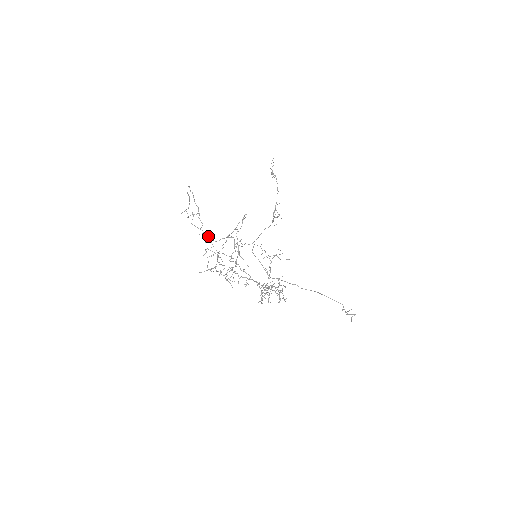
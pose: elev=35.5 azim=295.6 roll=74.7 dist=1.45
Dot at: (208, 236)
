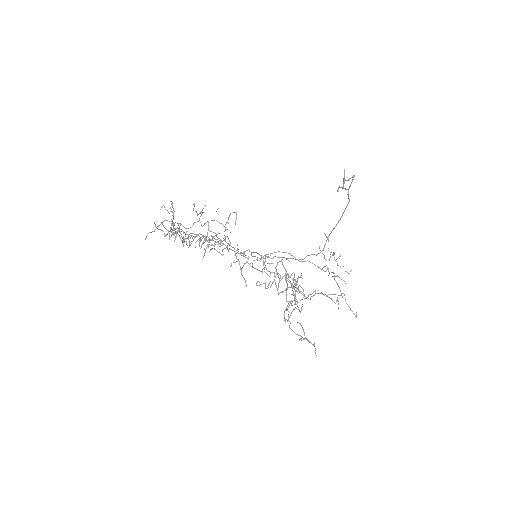
Dot at: (177, 223)
